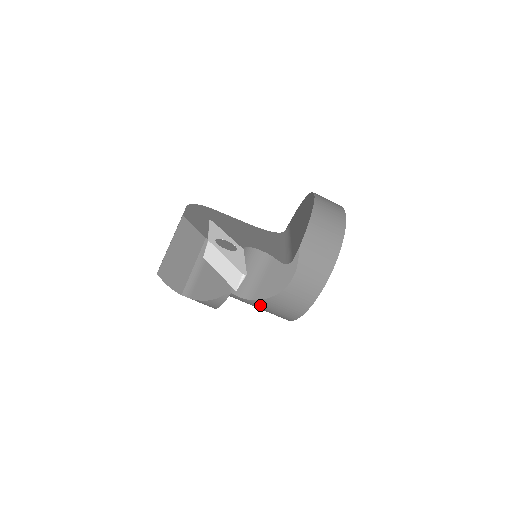
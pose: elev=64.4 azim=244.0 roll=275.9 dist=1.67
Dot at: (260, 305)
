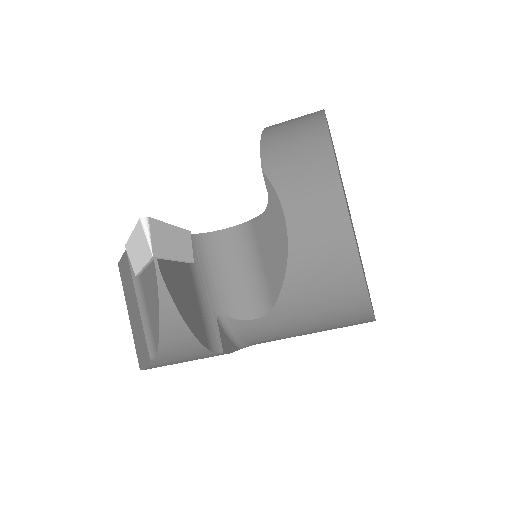
Dot at: (294, 309)
